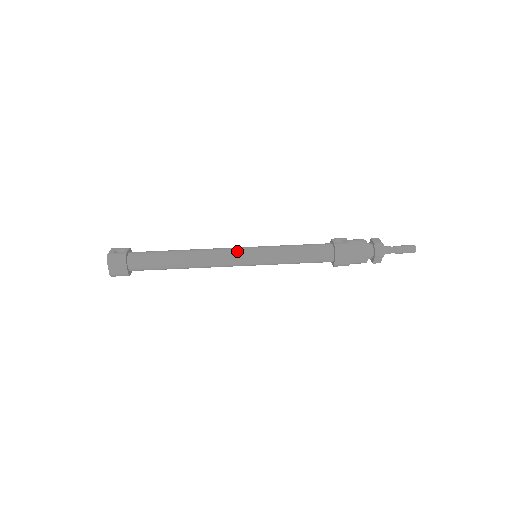
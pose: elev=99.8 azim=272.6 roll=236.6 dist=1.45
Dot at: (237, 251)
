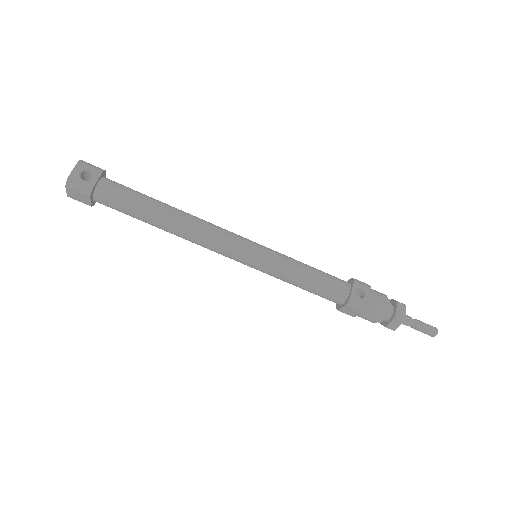
Dot at: (234, 248)
